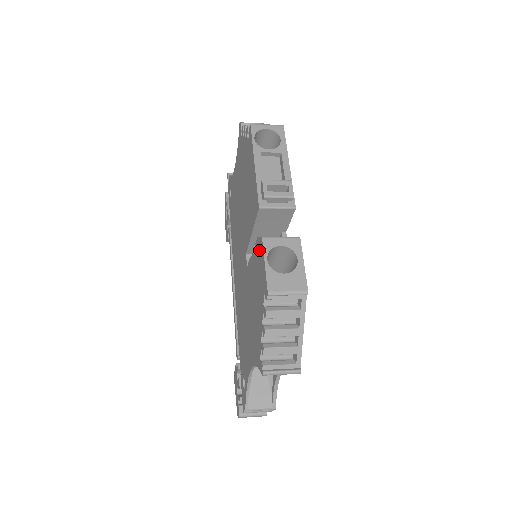
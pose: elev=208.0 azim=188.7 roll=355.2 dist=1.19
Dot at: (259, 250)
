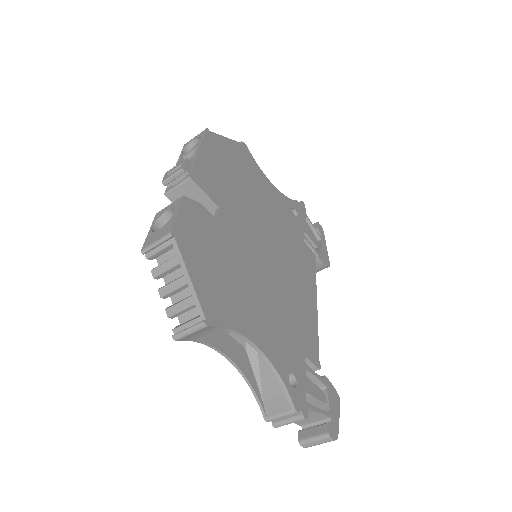
Dot at: occluded
